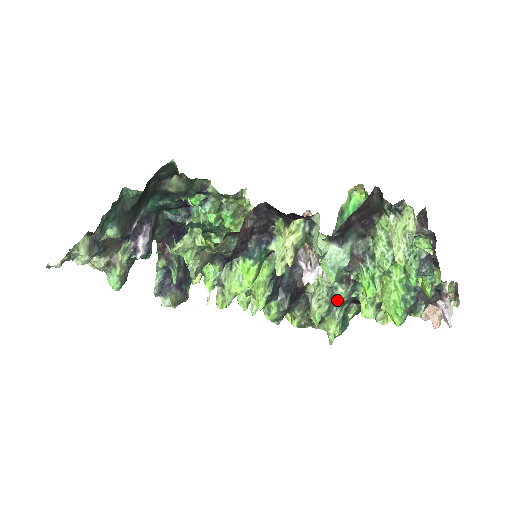
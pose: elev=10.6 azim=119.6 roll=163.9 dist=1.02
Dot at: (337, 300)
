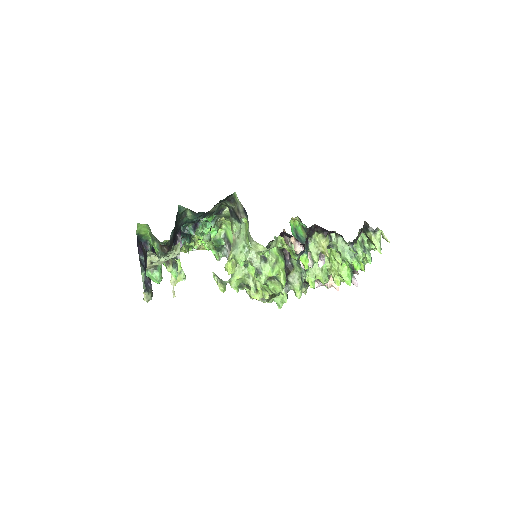
Dot at: (302, 279)
